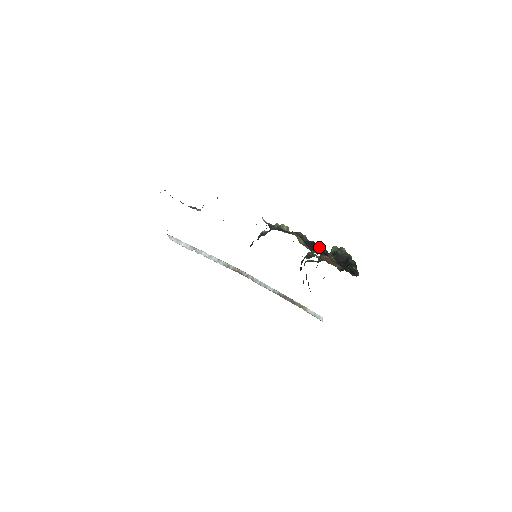
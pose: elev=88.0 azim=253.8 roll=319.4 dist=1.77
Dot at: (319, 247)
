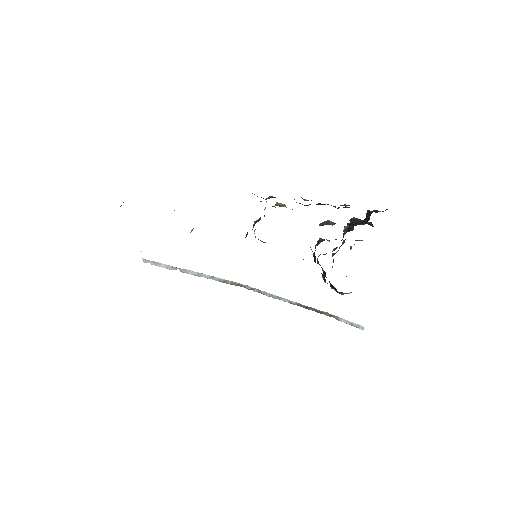
Dot at: (328, 204)
